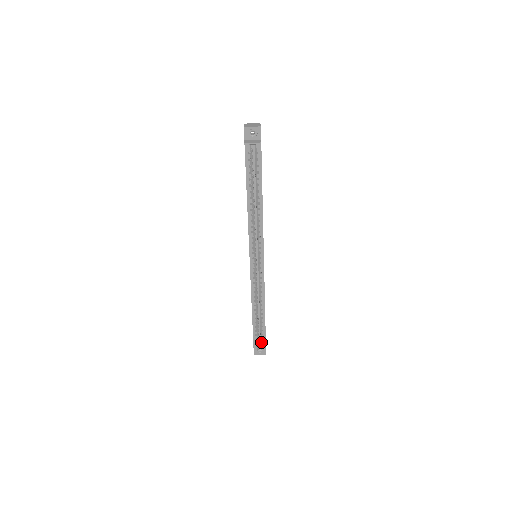
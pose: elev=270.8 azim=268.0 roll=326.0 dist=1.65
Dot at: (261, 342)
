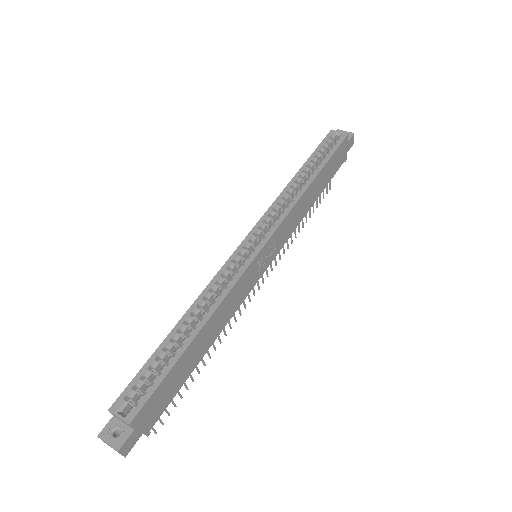
Dot at: occluded
